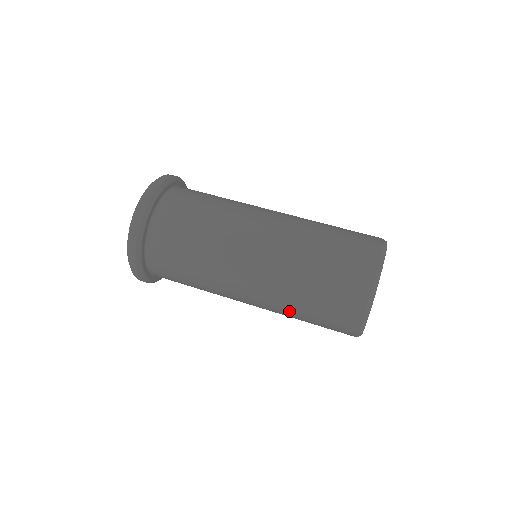
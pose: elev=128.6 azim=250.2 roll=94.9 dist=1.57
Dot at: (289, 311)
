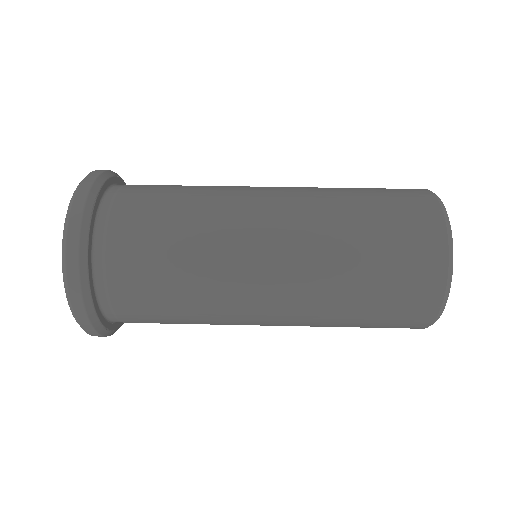
Dot at: (336, 299)
